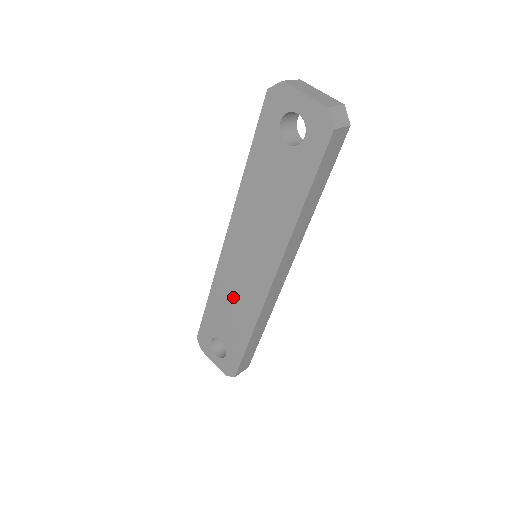
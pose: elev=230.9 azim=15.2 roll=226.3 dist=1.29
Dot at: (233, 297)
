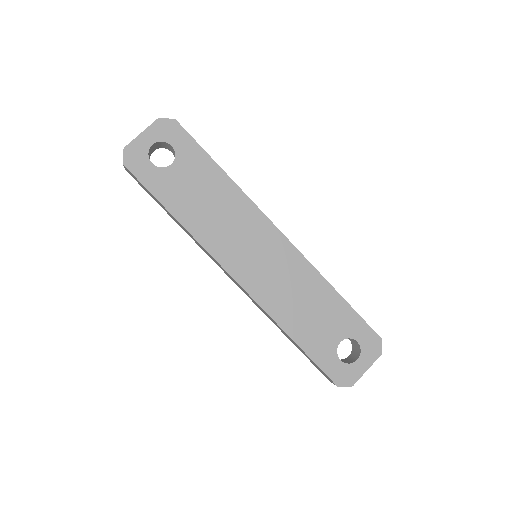
Dot at: (293, 296)
